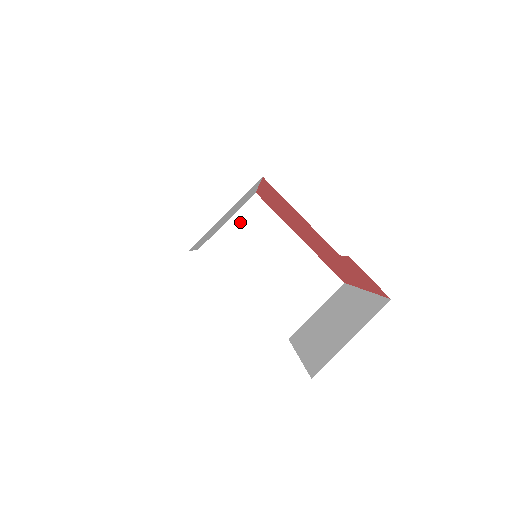
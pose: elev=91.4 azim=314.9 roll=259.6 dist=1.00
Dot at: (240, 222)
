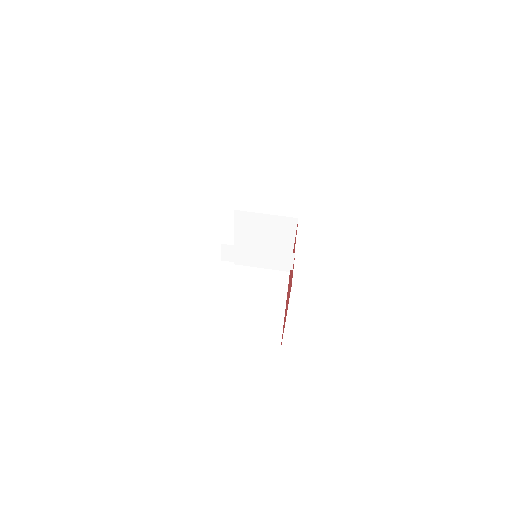
Dot at: (267, 274)
